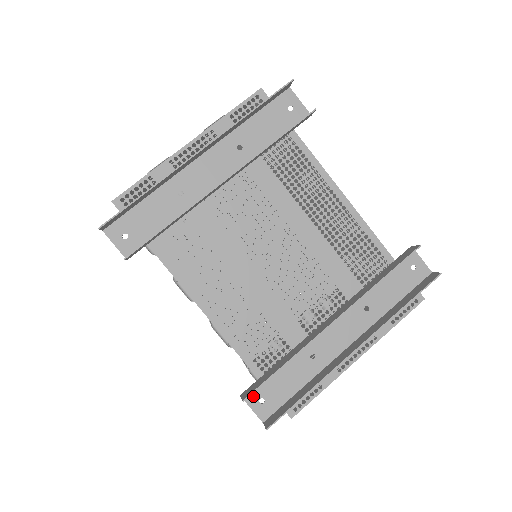
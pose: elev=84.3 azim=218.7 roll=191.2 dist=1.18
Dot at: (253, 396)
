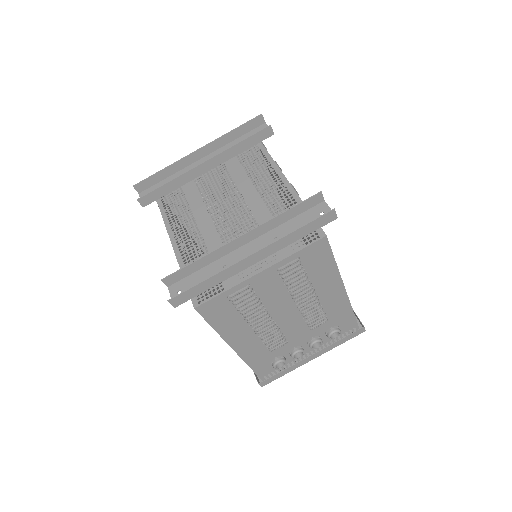
Dot at: (175, 288)
